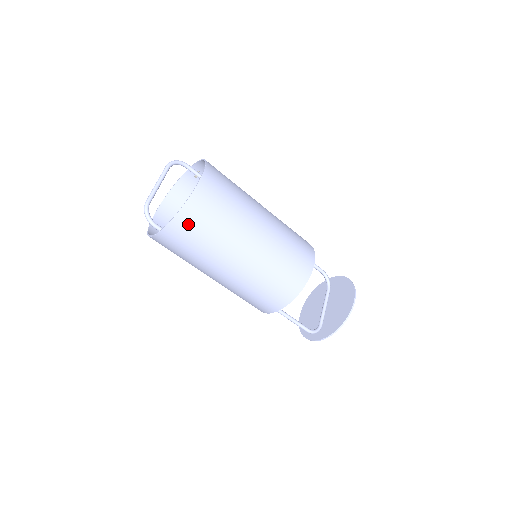
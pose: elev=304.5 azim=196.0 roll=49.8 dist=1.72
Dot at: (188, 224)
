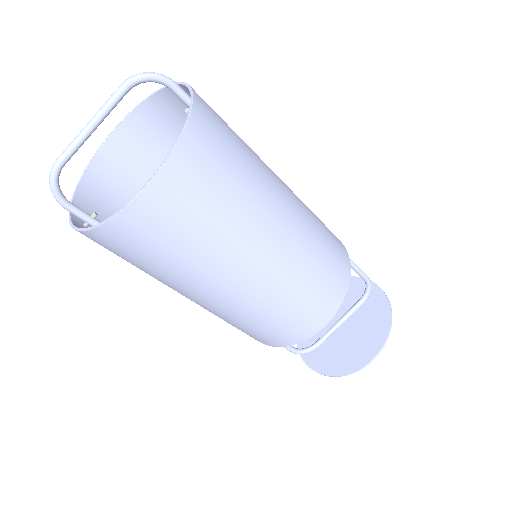
Dot at: (109, 245)
